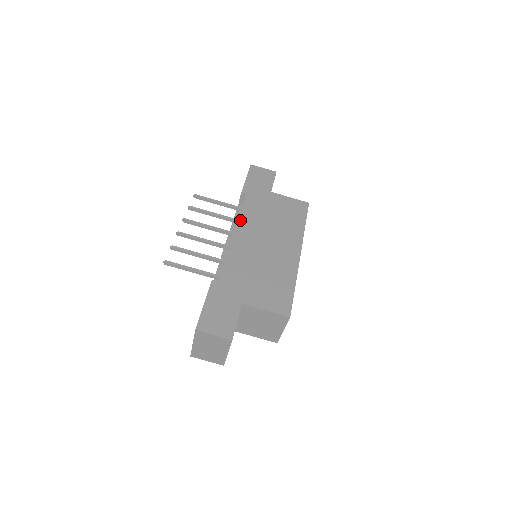
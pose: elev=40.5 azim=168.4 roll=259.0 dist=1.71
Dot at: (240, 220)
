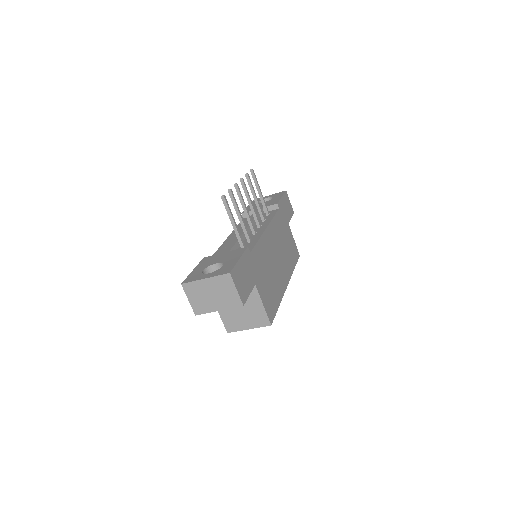
Dot at: (272, 222)
